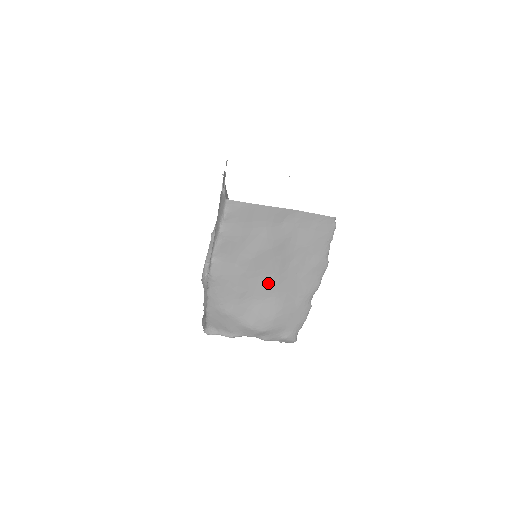
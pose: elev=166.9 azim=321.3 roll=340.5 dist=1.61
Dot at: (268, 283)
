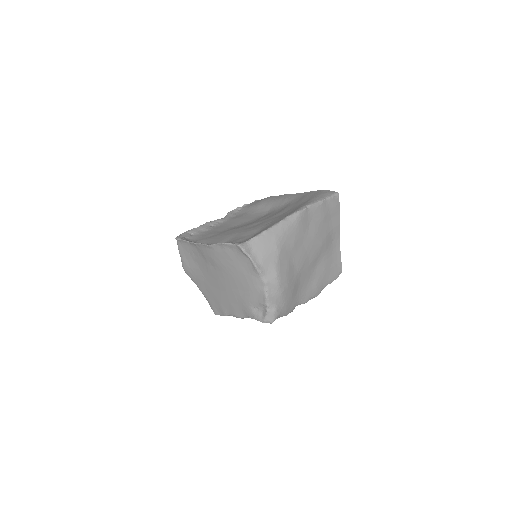
Dot at: (304, 261)
